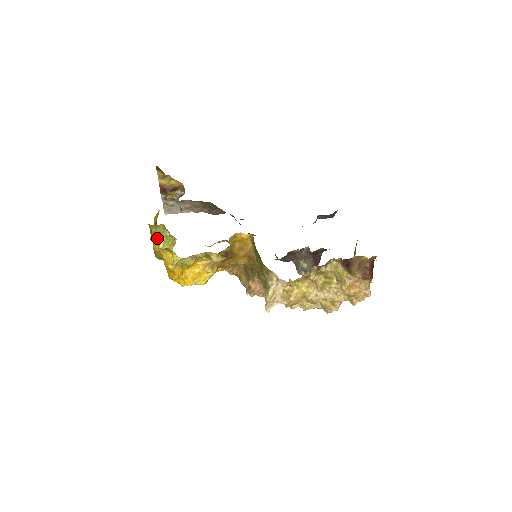
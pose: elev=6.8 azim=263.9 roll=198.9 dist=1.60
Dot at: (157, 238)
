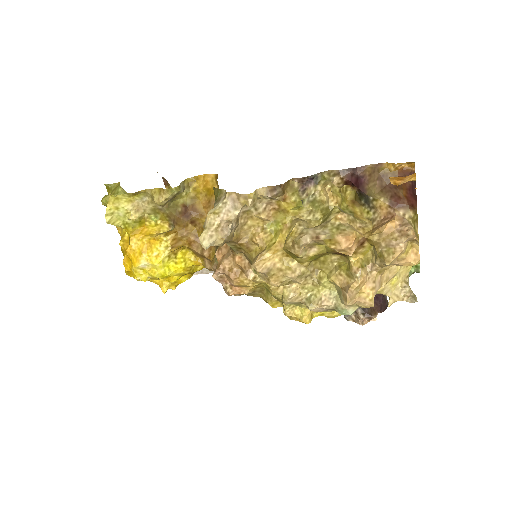
Dot at: (108, 198)
